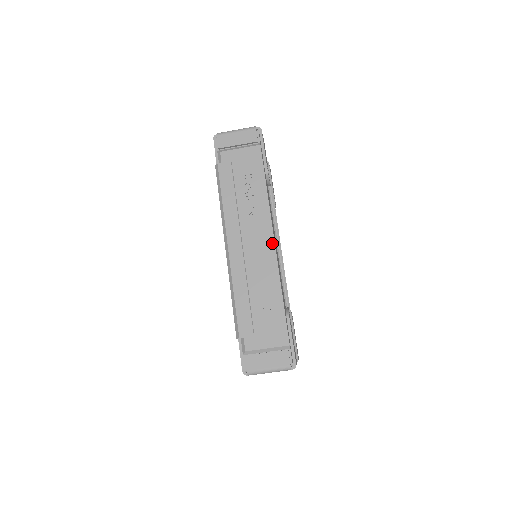
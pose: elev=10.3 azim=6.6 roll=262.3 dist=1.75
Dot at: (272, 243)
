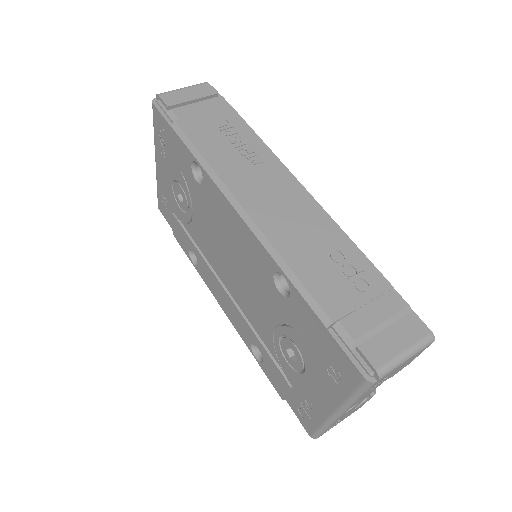
Dot at: (301, 188)
